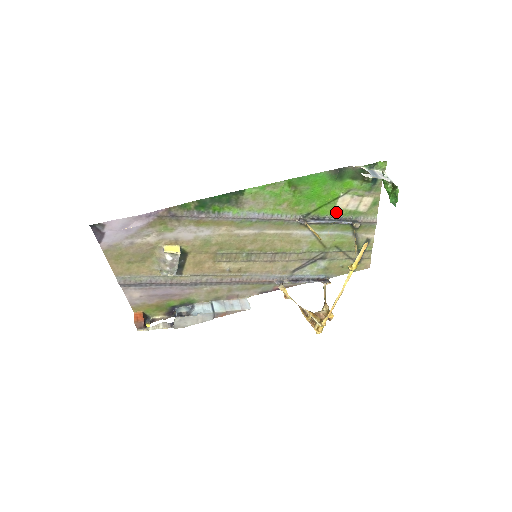
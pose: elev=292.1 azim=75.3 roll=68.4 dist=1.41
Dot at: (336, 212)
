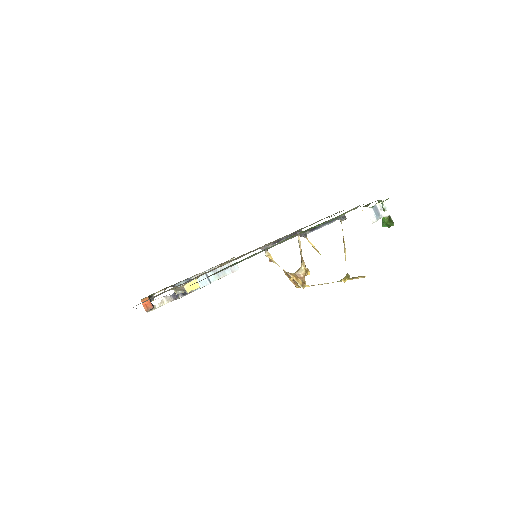
Dot at: occluded
